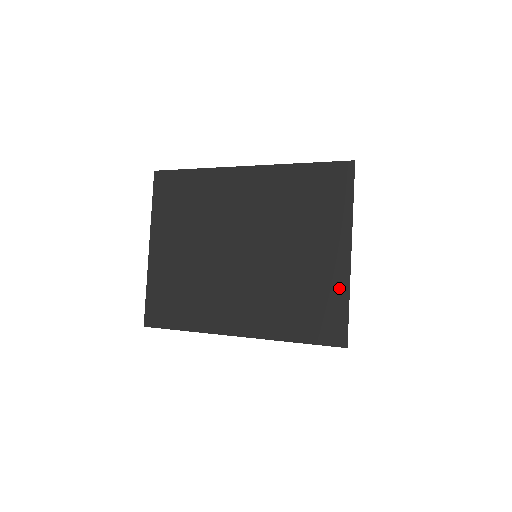
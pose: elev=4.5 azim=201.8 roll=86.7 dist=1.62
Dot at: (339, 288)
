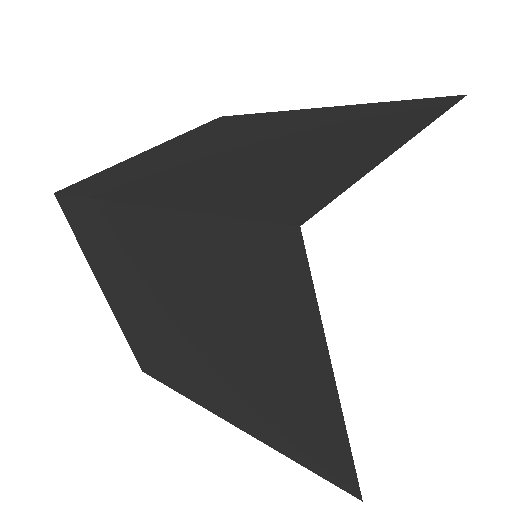
Dot at: (331, 429)
